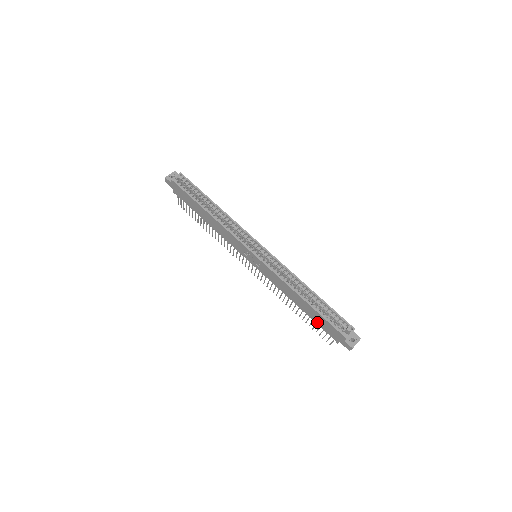
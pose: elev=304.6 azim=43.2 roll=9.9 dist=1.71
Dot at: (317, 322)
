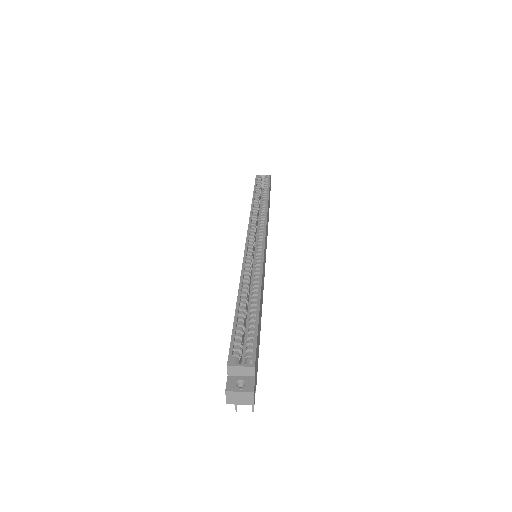
Dot at: occluded
